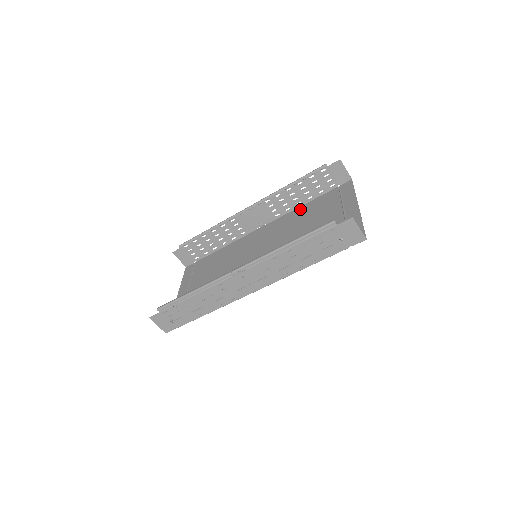
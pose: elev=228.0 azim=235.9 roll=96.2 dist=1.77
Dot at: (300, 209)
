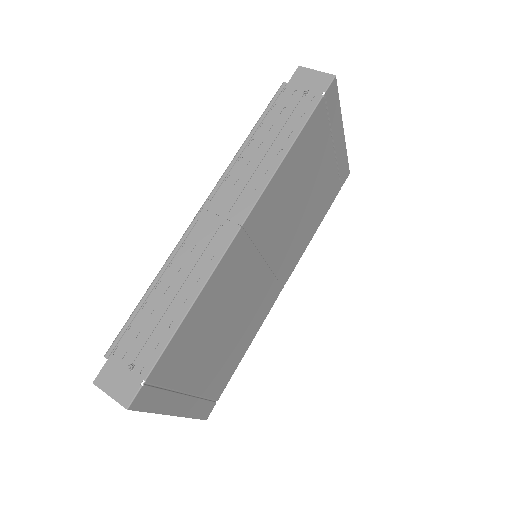
Dot at: (312, 232)
